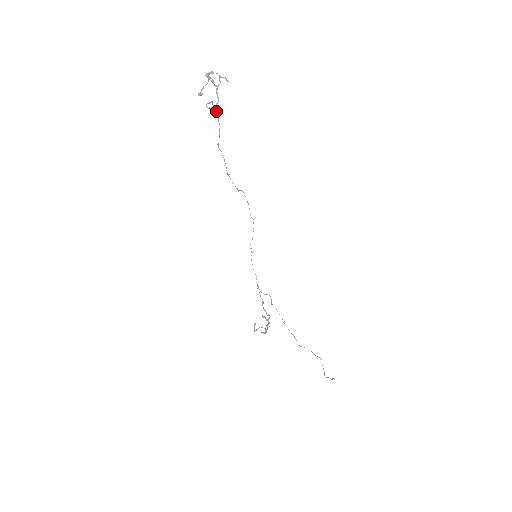
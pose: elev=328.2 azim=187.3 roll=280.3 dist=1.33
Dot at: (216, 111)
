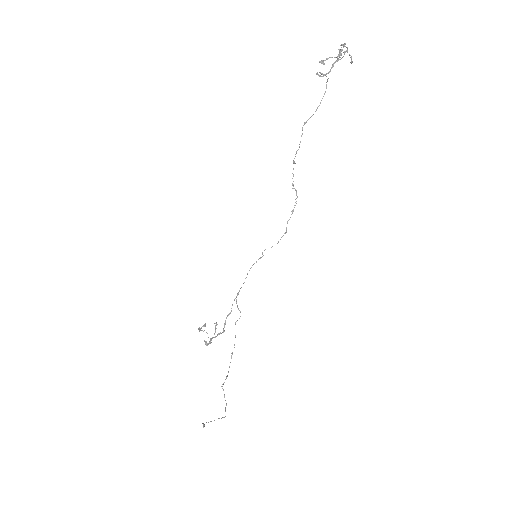
Dot at: occluded
